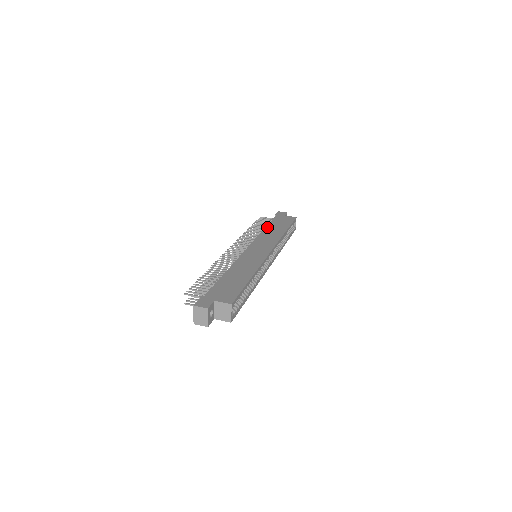
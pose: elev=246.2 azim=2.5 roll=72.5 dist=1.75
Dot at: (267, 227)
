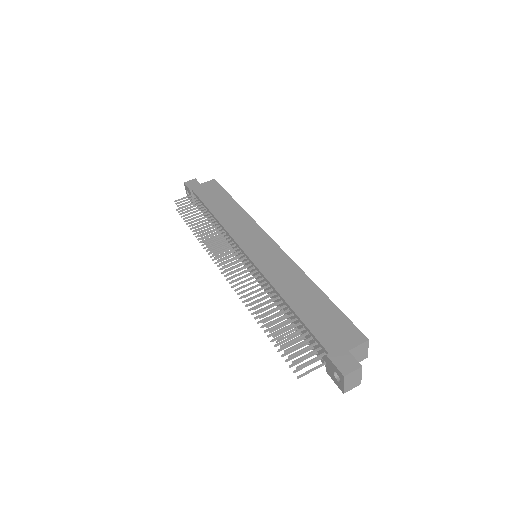
Dot at: (213, 211)
